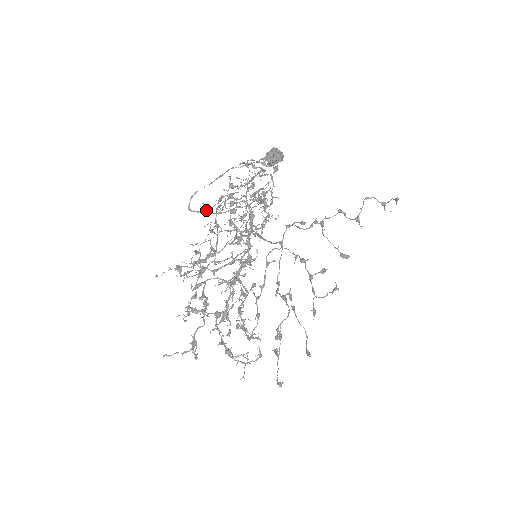
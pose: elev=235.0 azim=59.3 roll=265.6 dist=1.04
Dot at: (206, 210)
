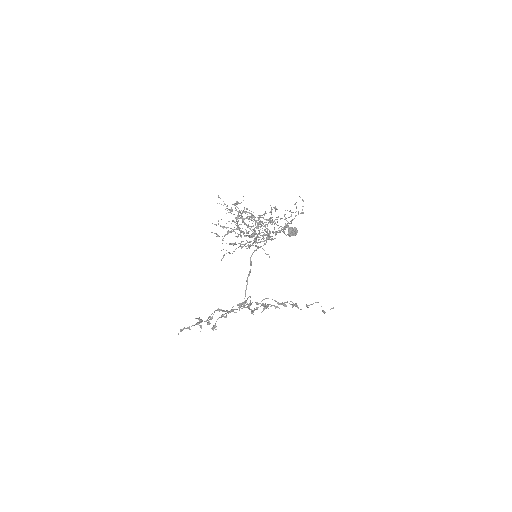
Dot at: occluded
